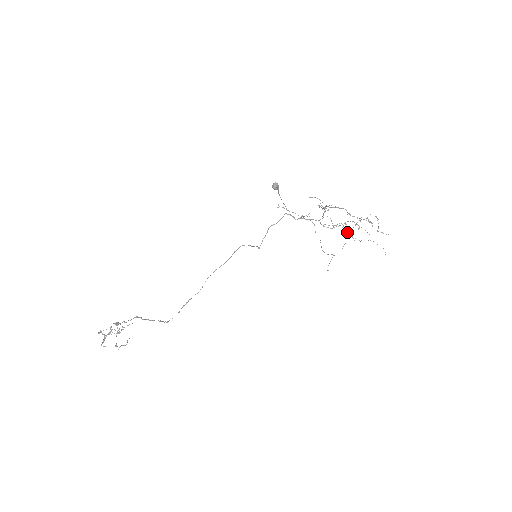
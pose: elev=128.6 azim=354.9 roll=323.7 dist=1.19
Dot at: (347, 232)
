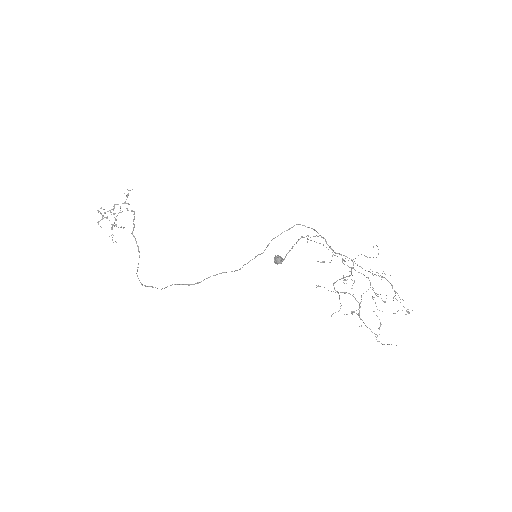
Dot at: (359, 307)
